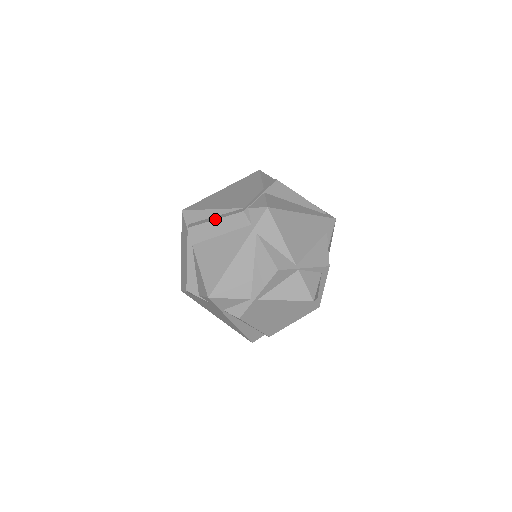
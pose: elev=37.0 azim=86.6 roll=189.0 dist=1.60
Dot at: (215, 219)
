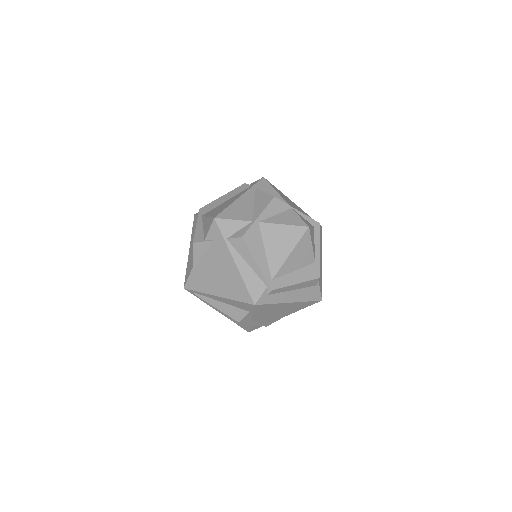
Dot at: occluded
